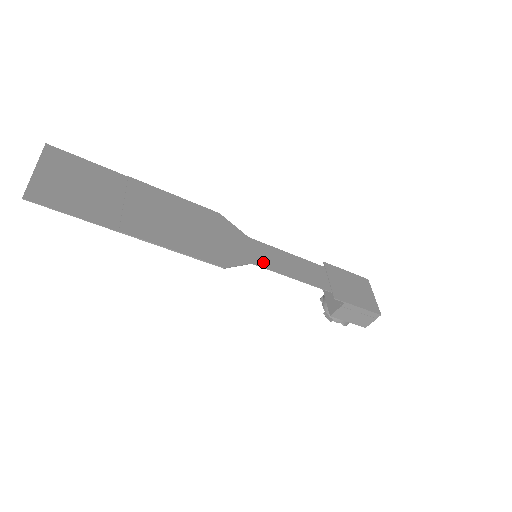
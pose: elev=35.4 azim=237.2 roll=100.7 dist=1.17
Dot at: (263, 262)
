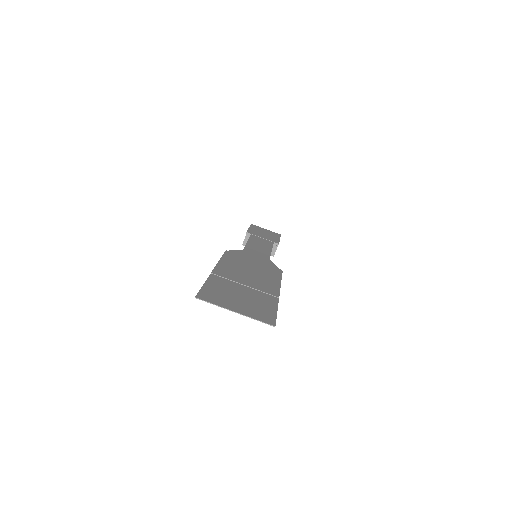
Dot at: (265, 255)
